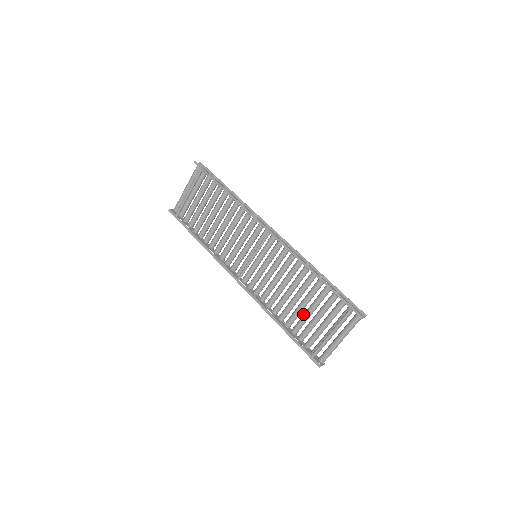
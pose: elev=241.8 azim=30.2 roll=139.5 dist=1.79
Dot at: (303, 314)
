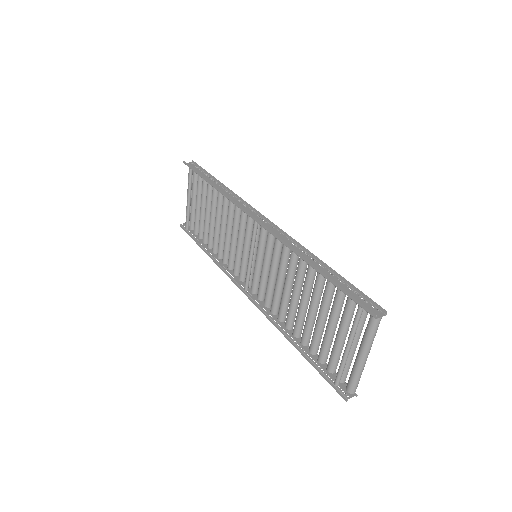
Dot at: (315, 324)
